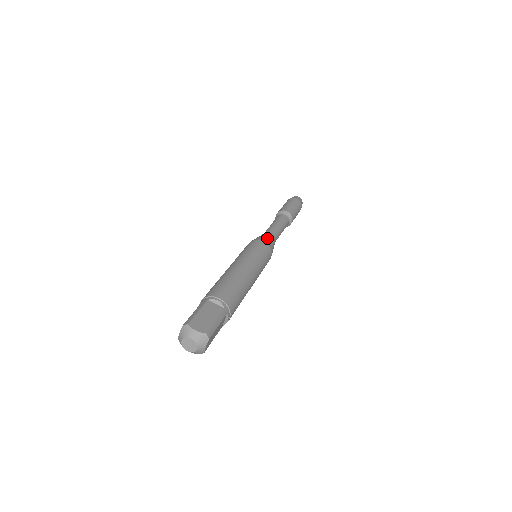
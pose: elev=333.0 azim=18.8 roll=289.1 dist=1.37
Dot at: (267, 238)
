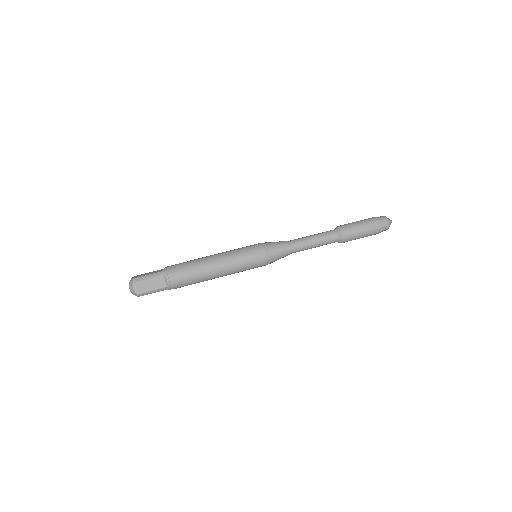
Dot at: (276, 253)
